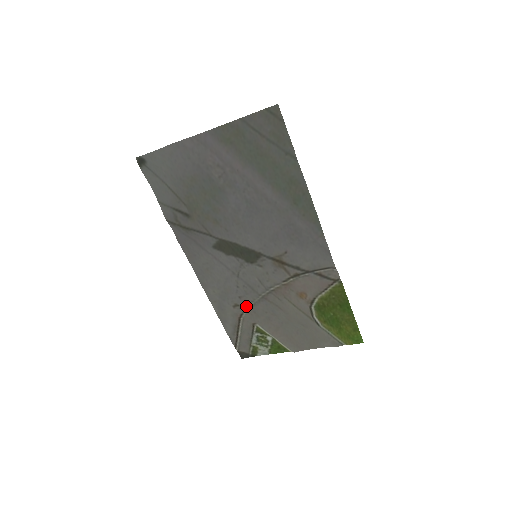
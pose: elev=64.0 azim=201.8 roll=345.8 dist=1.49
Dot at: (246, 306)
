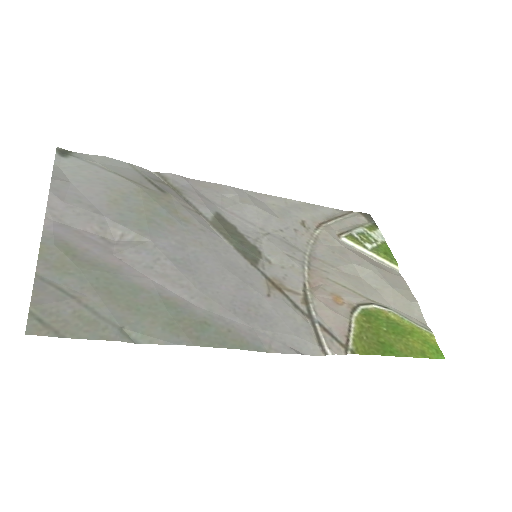
Dot at: (310, 235)
